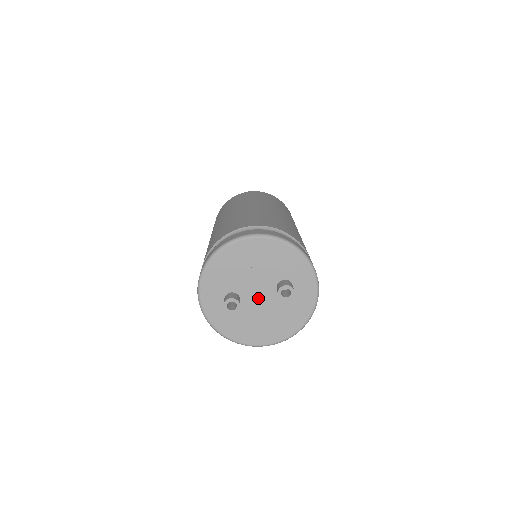
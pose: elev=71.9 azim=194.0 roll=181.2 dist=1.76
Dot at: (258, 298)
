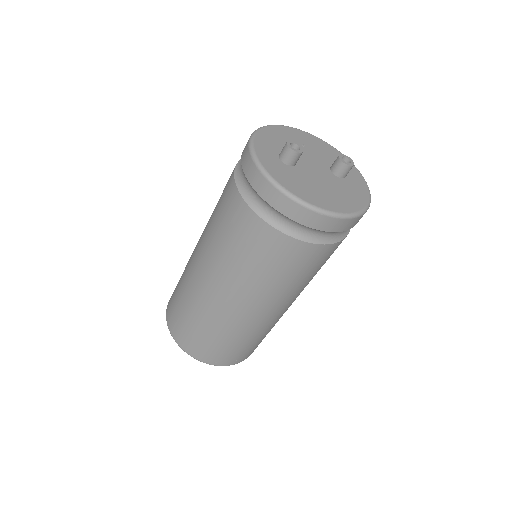
Dot at: (313, 169)
